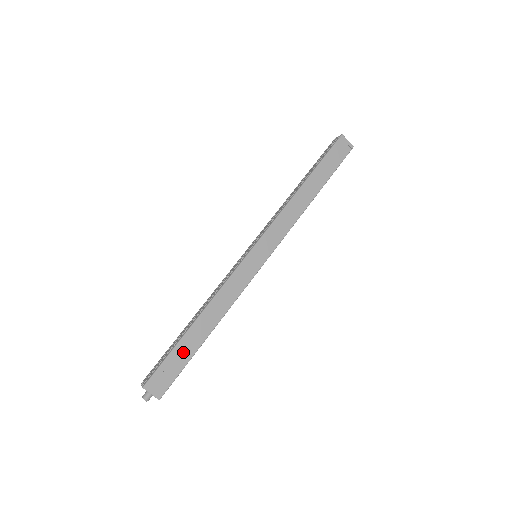
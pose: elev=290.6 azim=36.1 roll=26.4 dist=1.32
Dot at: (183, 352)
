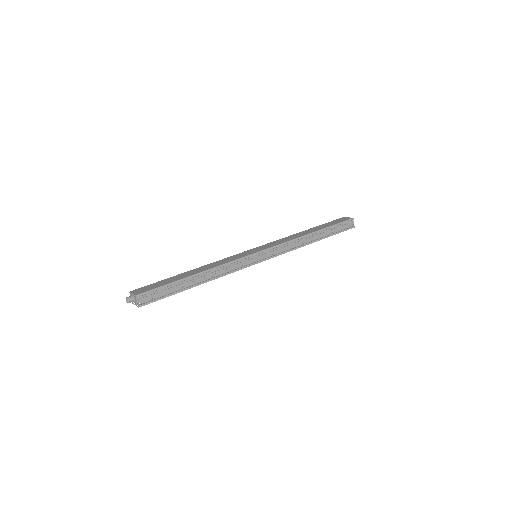
Dot at: (170, 280)
